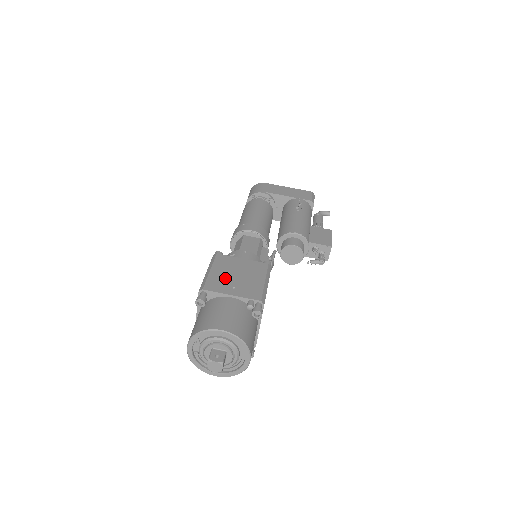
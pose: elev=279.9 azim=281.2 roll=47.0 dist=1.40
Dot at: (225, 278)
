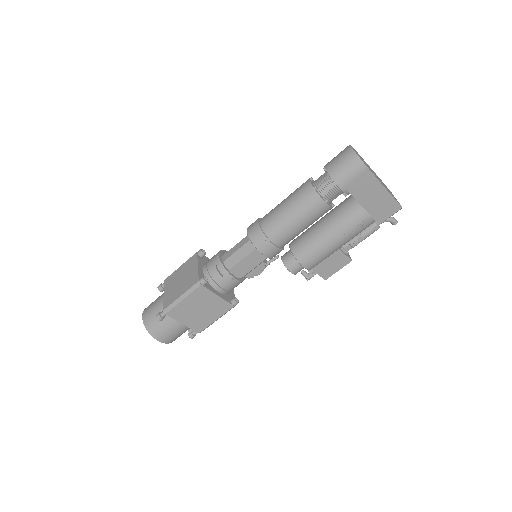
Dot at: (189, 310)
